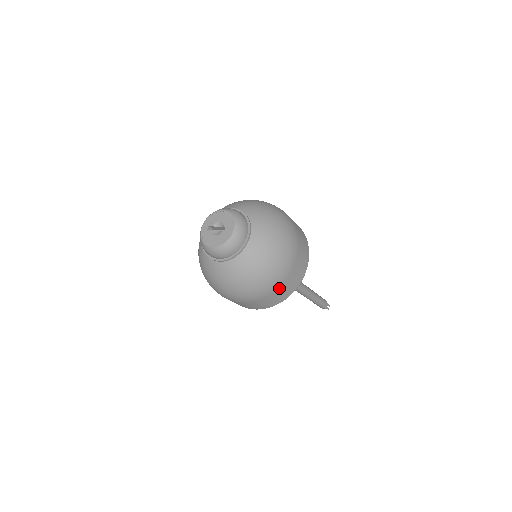
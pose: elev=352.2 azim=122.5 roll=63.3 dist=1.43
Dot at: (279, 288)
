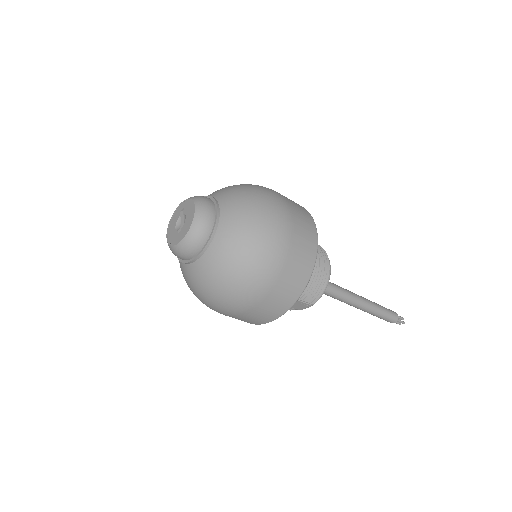
Dot at: occluded
